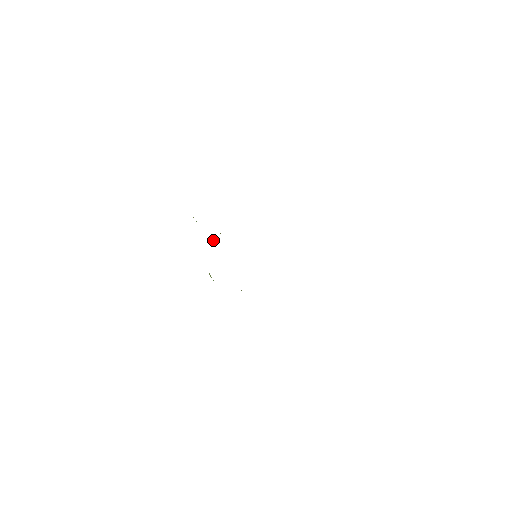
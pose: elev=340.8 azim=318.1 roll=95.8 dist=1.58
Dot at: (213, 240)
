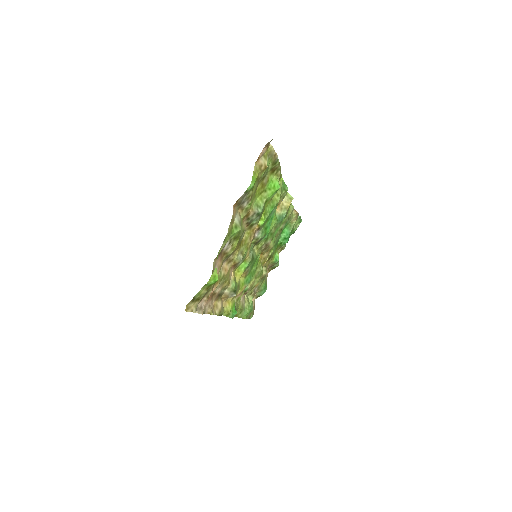
Dot at: (266, 266)
